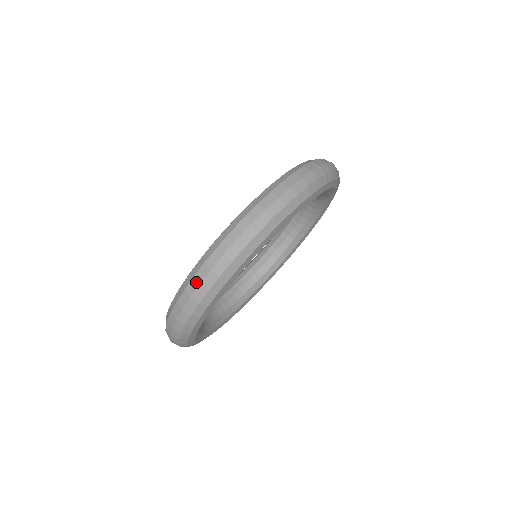
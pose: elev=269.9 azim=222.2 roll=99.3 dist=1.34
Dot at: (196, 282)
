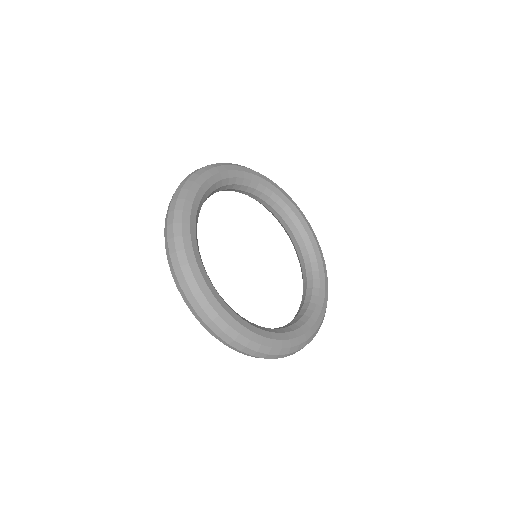
Dot at: (186, 301)
